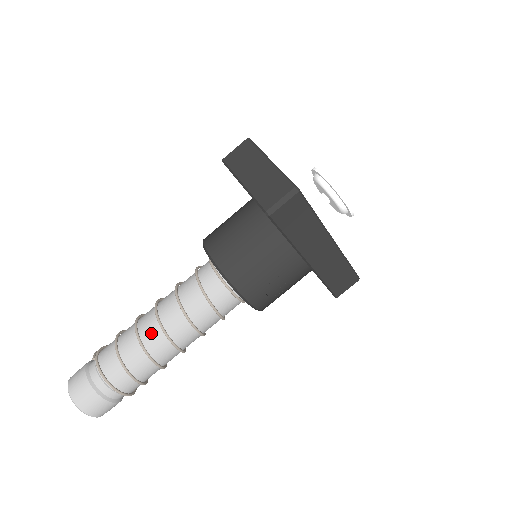
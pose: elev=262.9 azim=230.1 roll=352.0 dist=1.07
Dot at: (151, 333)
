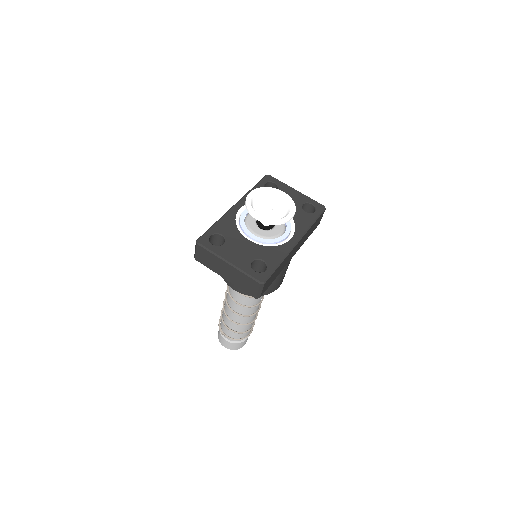
Dot at: (240, 319)
